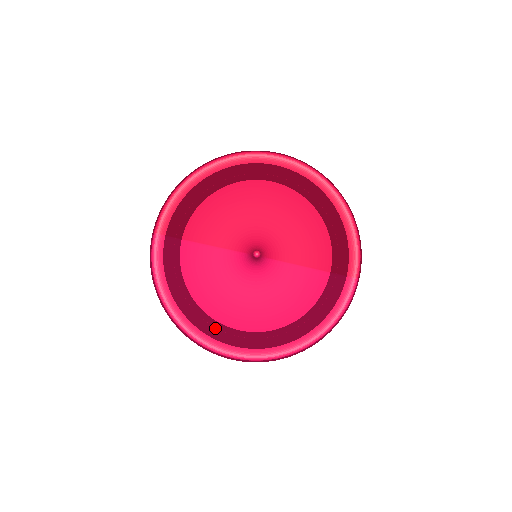
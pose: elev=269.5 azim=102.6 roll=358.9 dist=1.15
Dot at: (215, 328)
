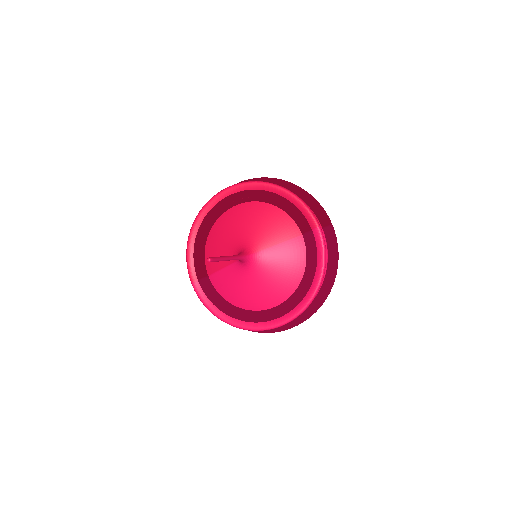
Dot at: (257, 315)
